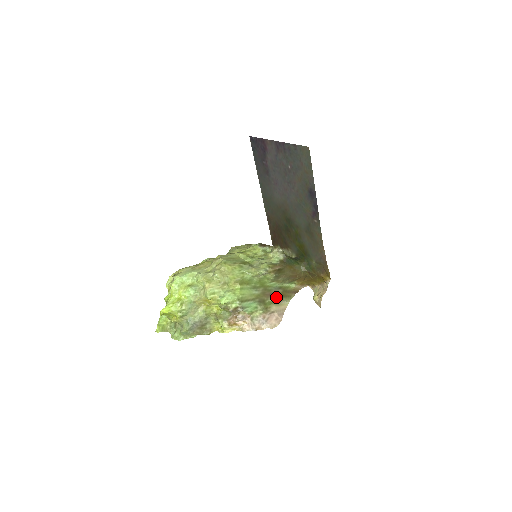
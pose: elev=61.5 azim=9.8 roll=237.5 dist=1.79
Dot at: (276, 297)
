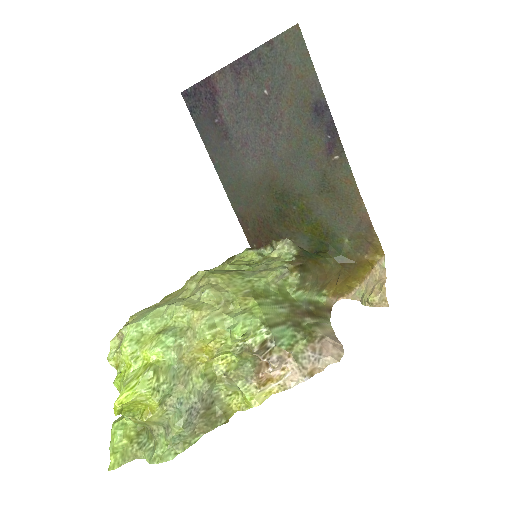
Dot at: (311, 317)
